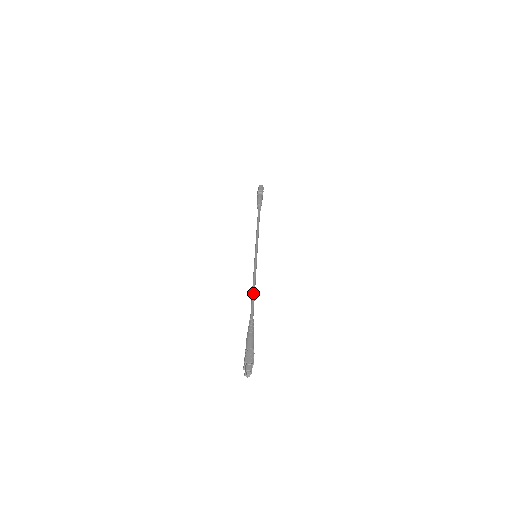
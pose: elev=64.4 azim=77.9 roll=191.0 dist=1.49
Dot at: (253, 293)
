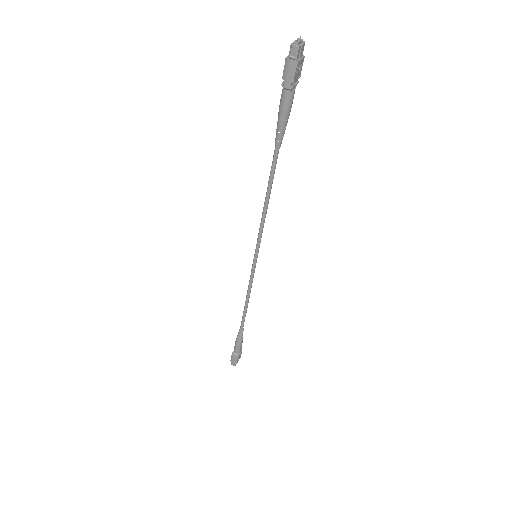
Dot at: (269, 189)
